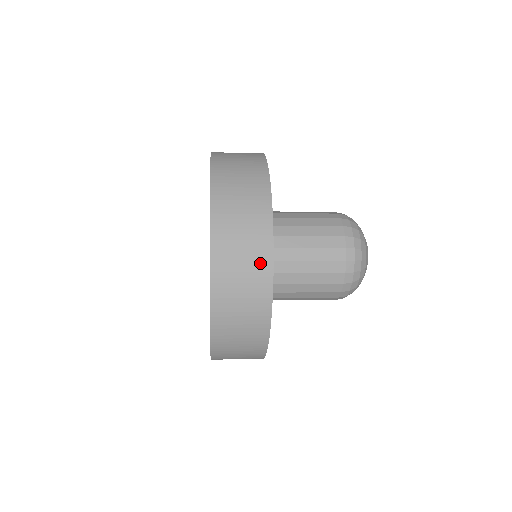
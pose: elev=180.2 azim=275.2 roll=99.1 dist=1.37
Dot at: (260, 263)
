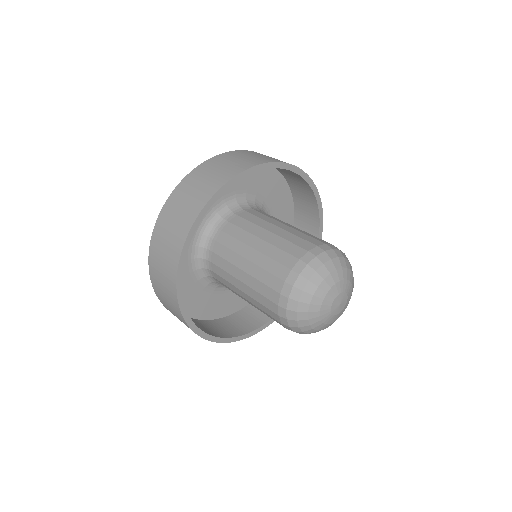
Dot at: (170, 281)
